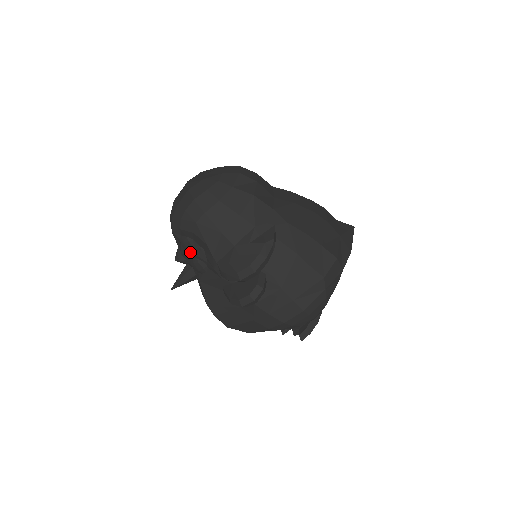
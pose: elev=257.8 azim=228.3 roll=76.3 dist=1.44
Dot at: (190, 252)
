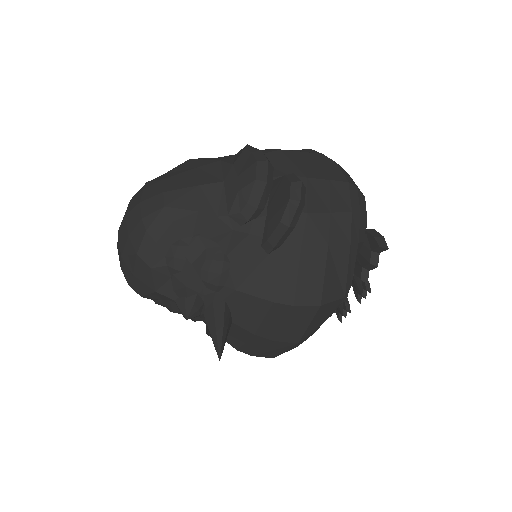
Dot at: (191, 259)
